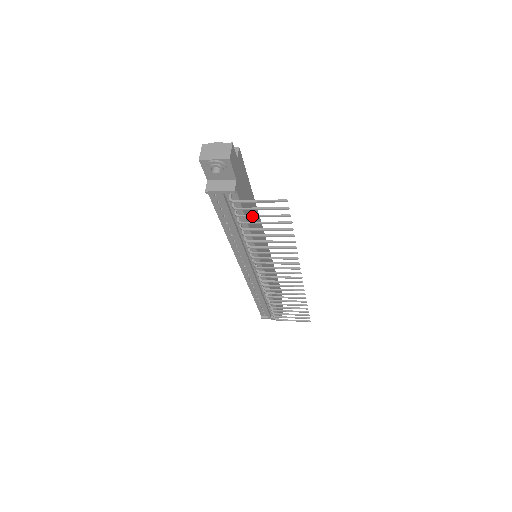
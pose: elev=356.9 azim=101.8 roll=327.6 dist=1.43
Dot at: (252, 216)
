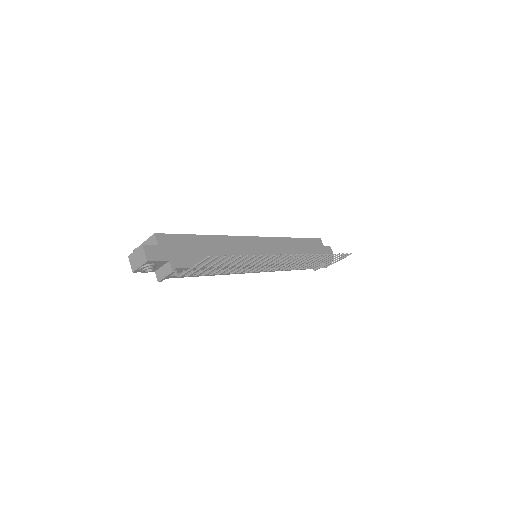
Dot at: (203, 271)
